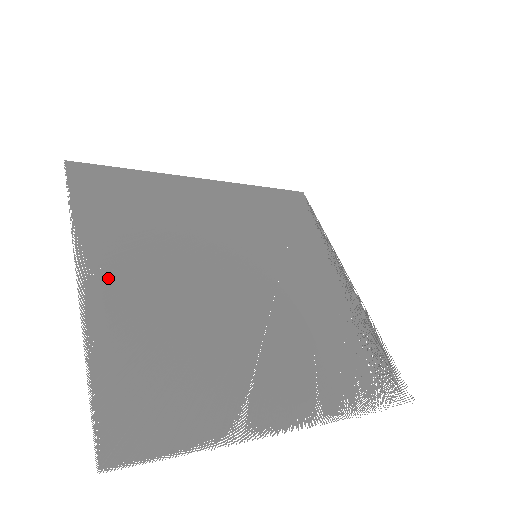
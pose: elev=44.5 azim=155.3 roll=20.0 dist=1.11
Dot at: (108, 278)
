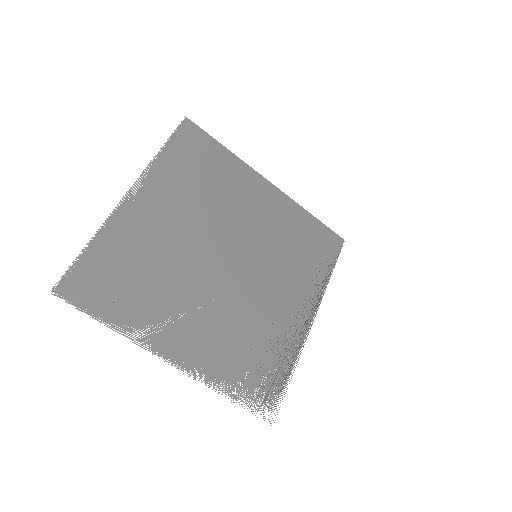
Dot at: (146, 203)
